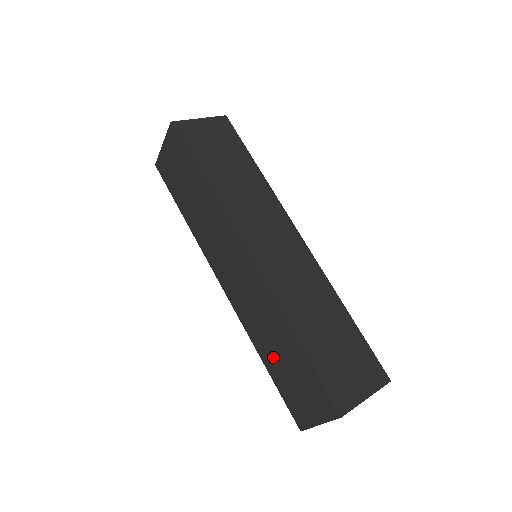
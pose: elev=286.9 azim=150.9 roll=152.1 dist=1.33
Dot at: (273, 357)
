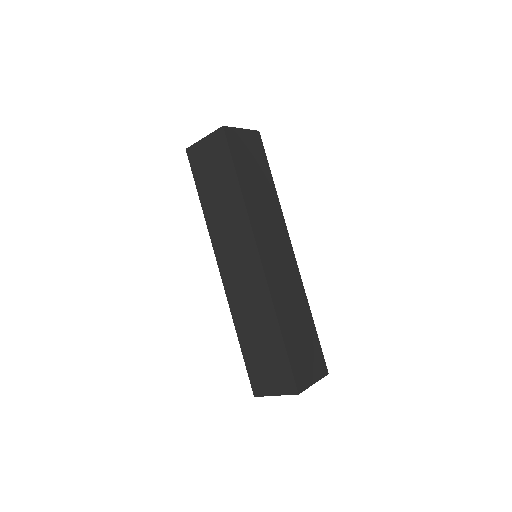
Dot at: (251, 338)
